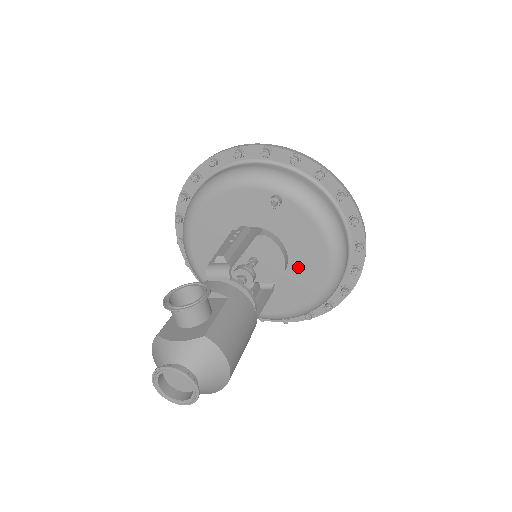
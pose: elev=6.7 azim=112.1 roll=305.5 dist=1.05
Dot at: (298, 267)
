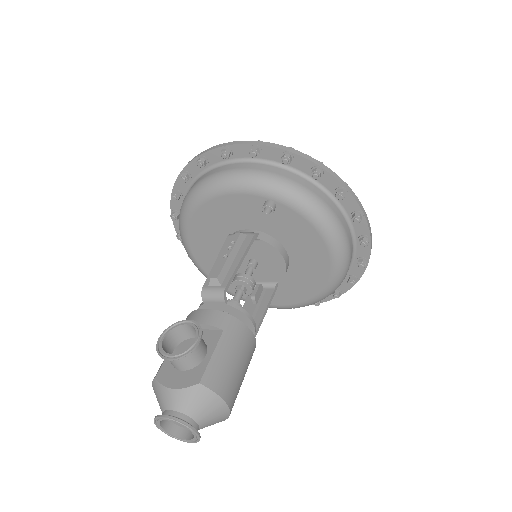
Dot at: (300, 266)
